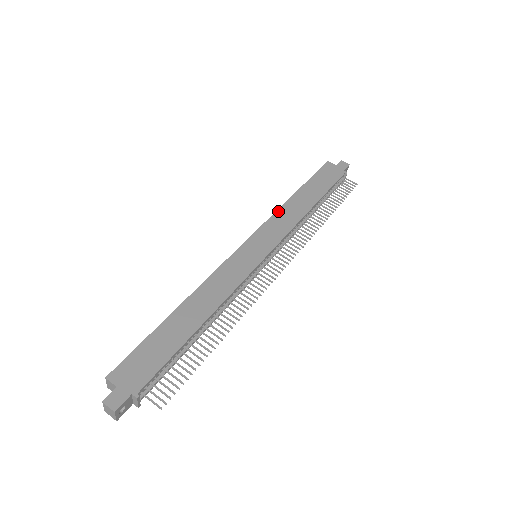
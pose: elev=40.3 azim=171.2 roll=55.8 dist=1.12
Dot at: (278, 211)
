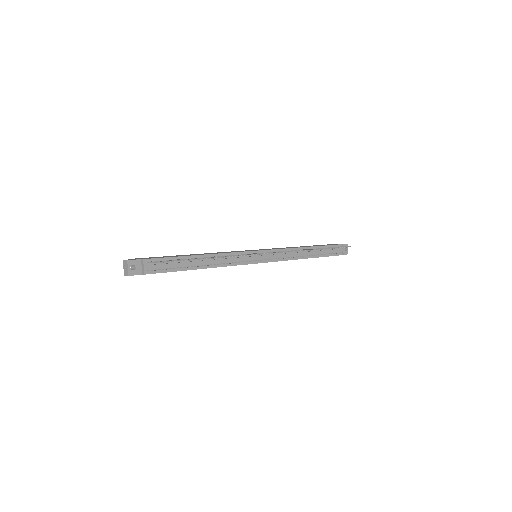
Dot at: occluded
